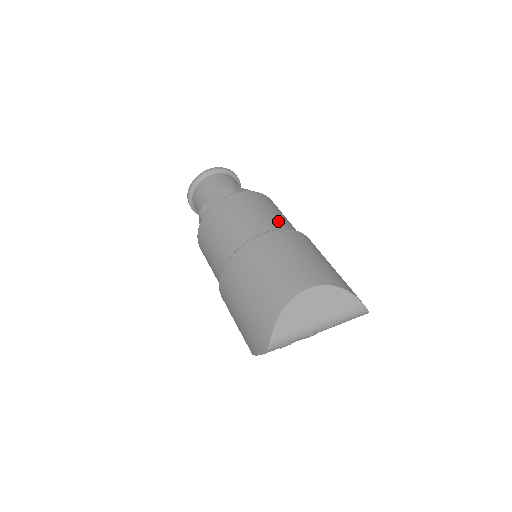
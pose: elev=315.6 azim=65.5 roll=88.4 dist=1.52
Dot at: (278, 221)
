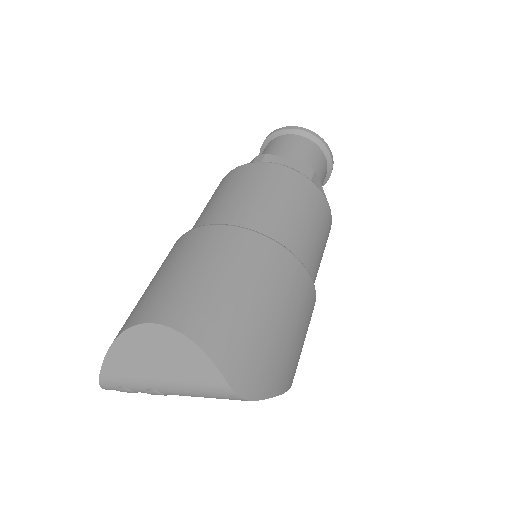
Dot at: (248, 211)
